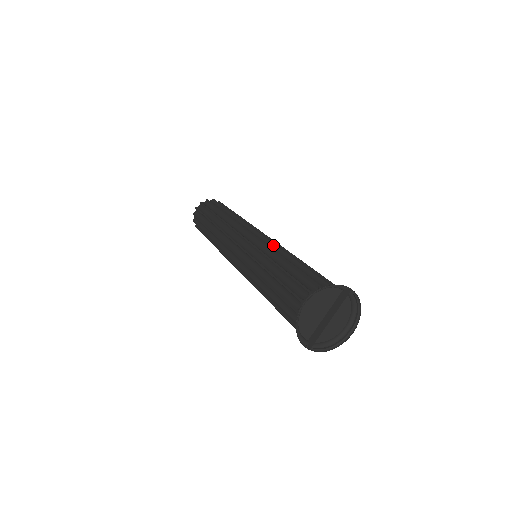
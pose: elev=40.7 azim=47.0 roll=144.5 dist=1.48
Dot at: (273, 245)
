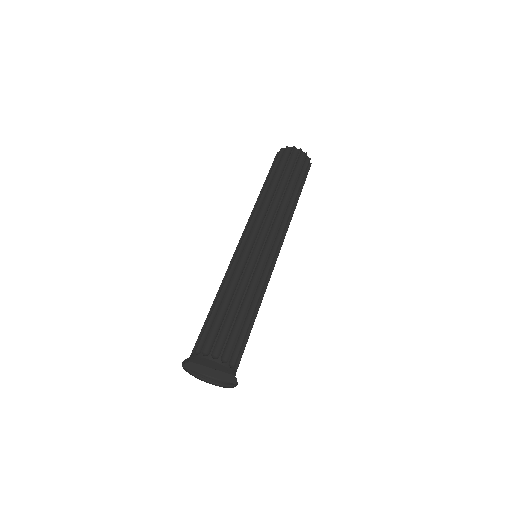
Dot at: (264, 279)
